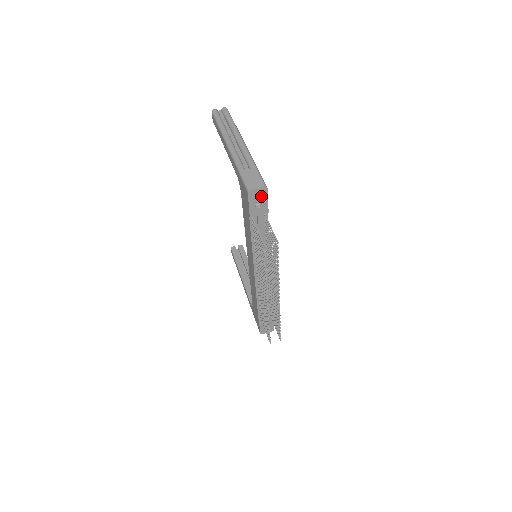
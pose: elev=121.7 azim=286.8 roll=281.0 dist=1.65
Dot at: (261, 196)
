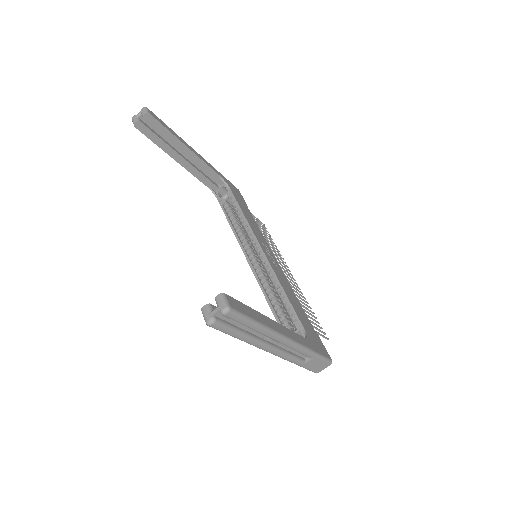
Dot at: occluded
